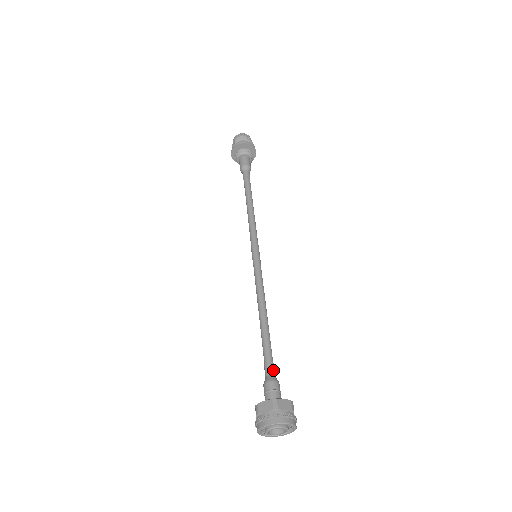
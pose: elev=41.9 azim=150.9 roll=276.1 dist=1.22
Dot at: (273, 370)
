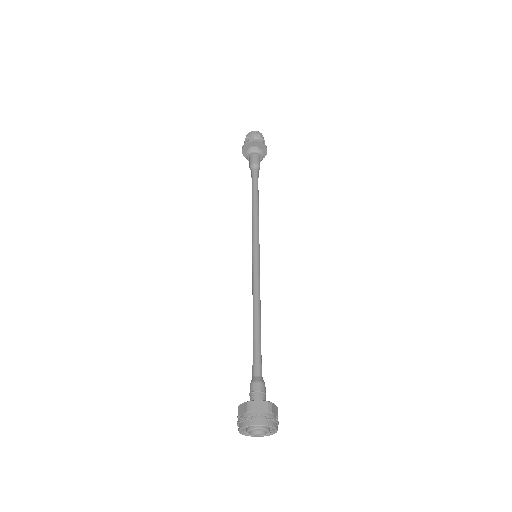
Dot at: occluded
